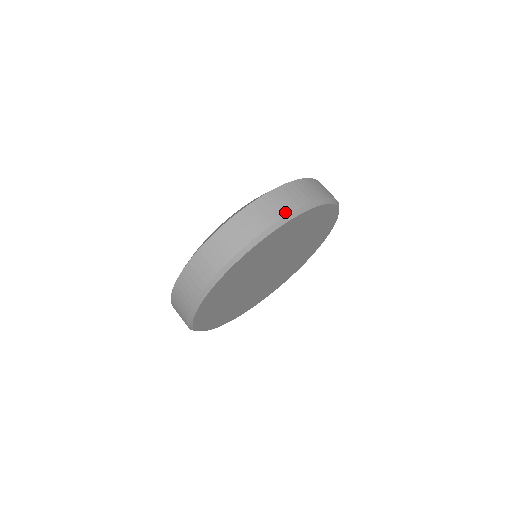
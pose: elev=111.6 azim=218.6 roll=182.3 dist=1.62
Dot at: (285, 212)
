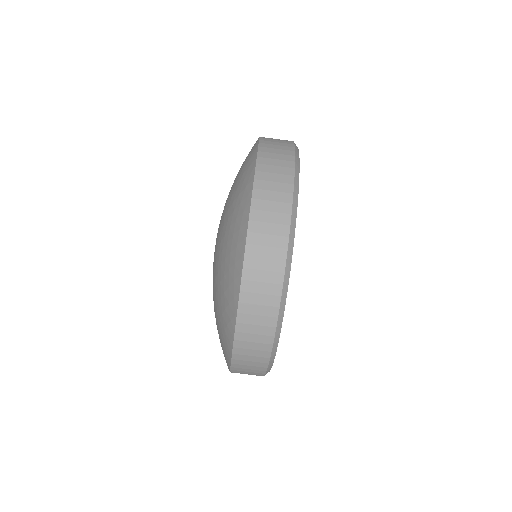
Dot at: (290, 167)
